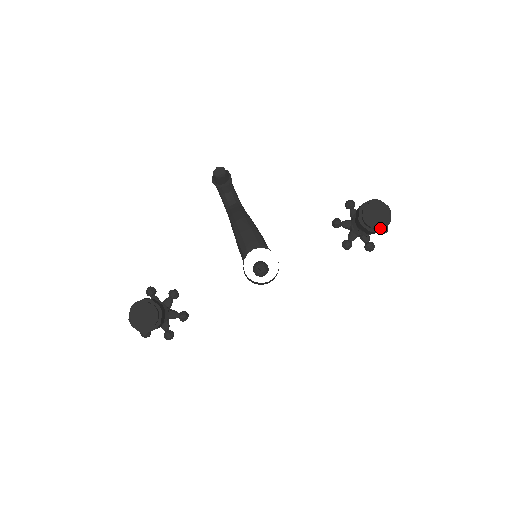
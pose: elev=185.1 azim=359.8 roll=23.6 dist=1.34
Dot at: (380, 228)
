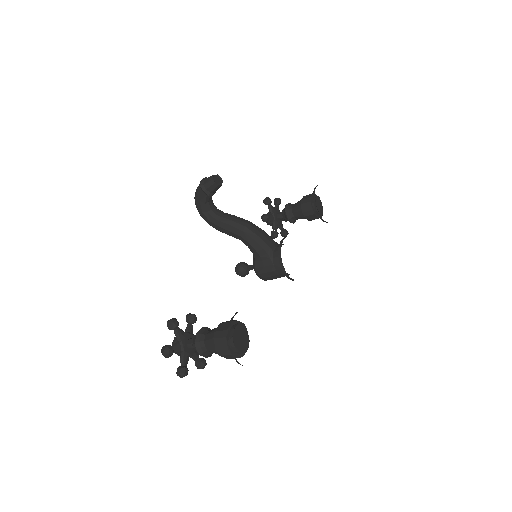
Dot at: (321, 214)
